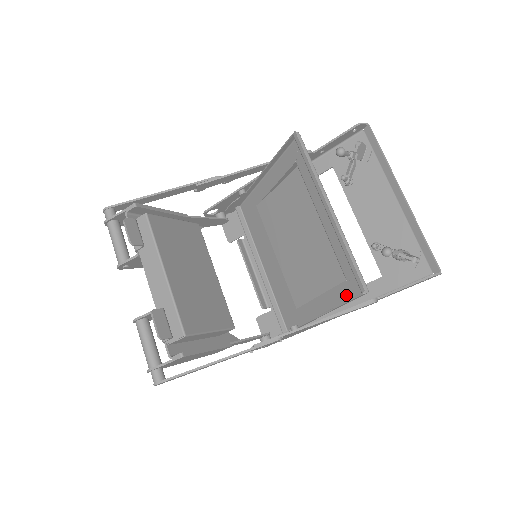
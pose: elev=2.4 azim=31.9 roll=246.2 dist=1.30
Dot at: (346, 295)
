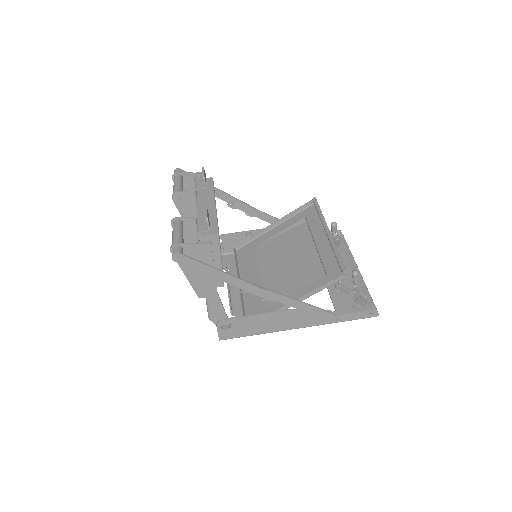
Dot at: occluded
